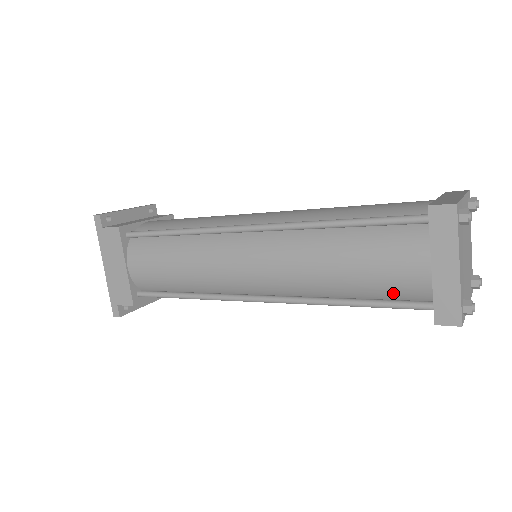
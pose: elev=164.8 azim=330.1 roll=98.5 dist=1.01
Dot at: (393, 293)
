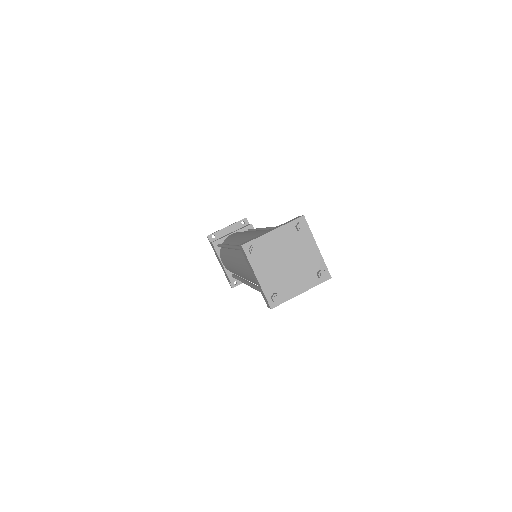
Dot at: occluded
